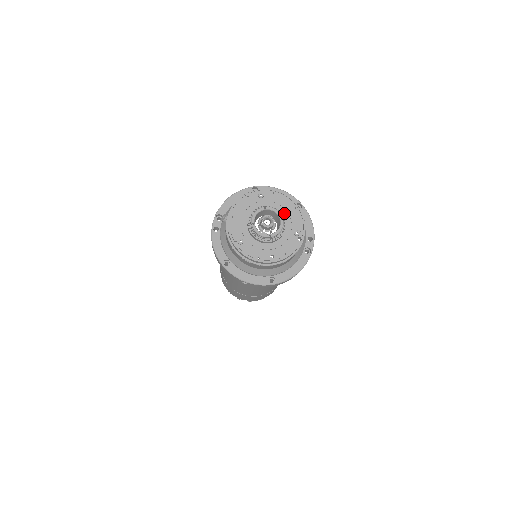
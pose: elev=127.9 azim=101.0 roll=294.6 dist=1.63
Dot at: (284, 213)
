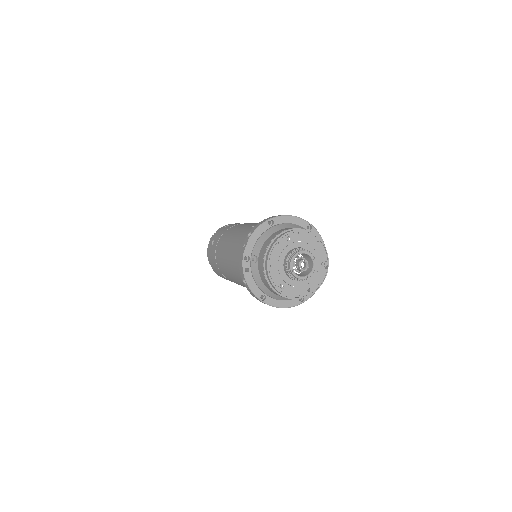
Dot at: (310, 249)
